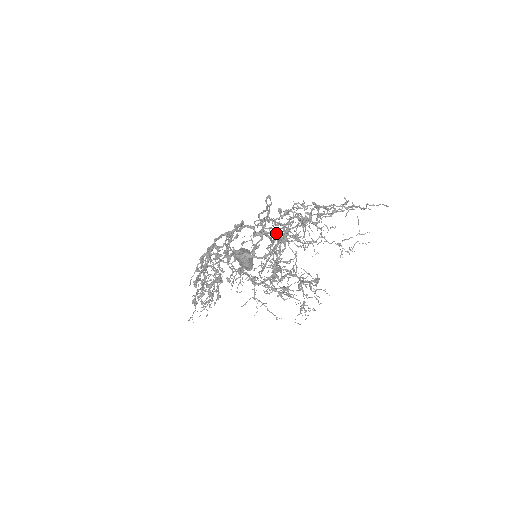
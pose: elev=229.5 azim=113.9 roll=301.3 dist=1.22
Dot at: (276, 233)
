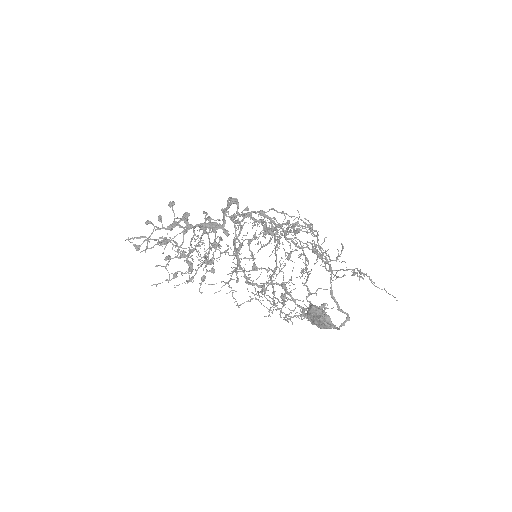
Dot at: occluded
